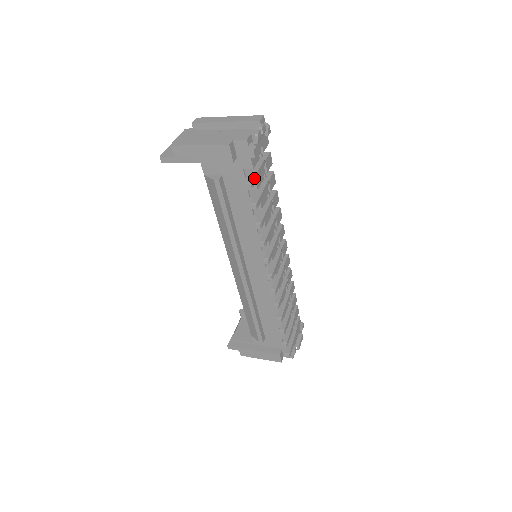
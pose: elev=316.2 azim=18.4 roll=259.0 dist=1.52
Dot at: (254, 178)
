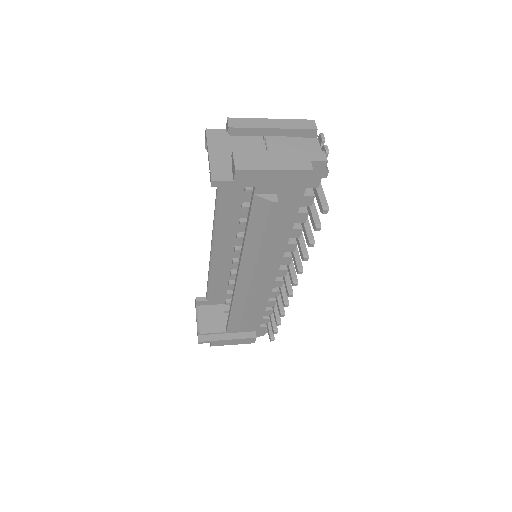
Dot at: (326, 201)
